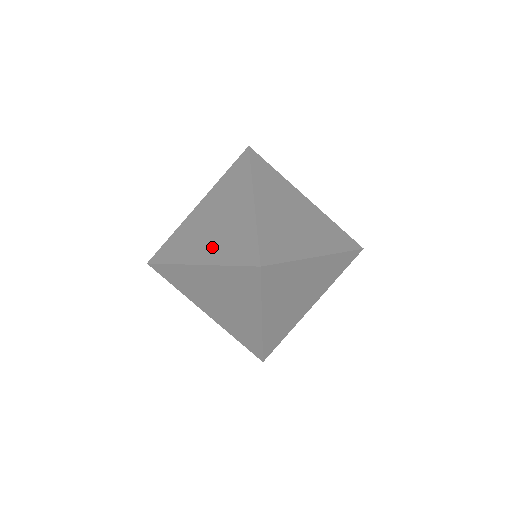
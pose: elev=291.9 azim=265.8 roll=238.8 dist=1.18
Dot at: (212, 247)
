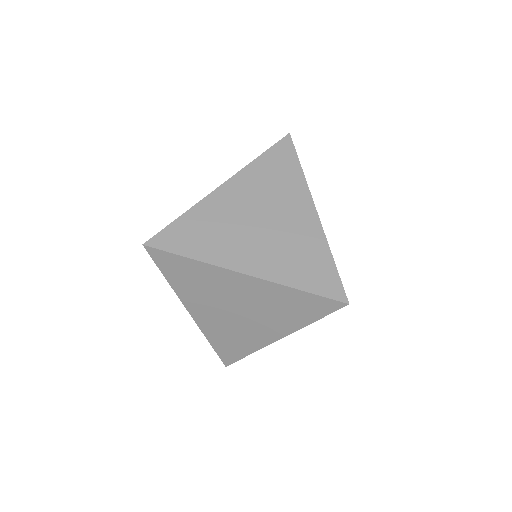
Dot at: occluded
